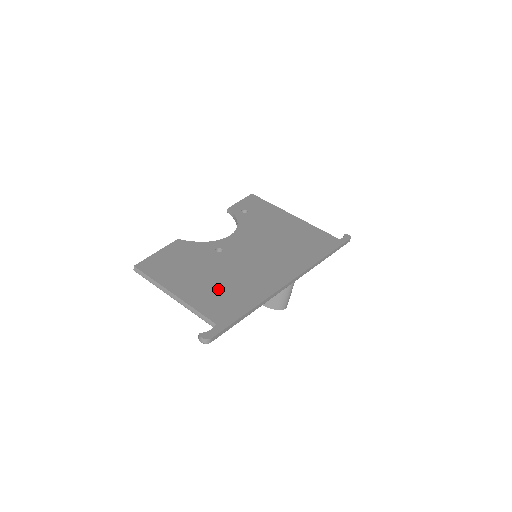
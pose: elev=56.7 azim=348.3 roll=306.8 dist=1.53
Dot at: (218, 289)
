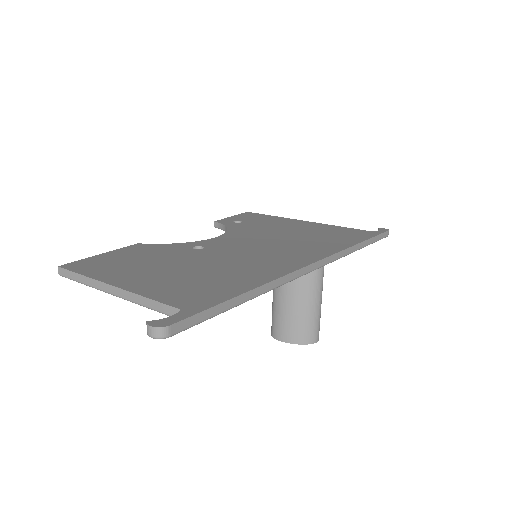
Dot at: (191, 277)
